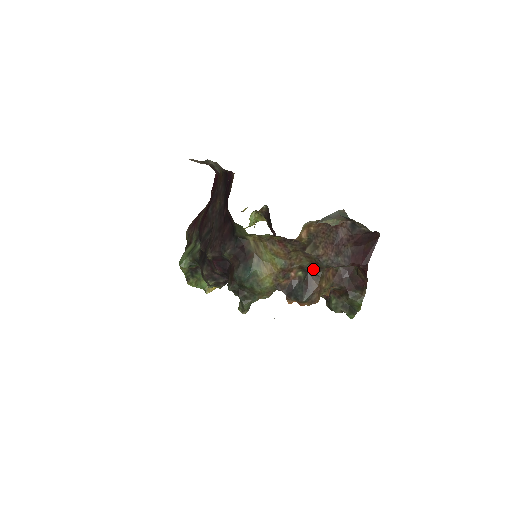
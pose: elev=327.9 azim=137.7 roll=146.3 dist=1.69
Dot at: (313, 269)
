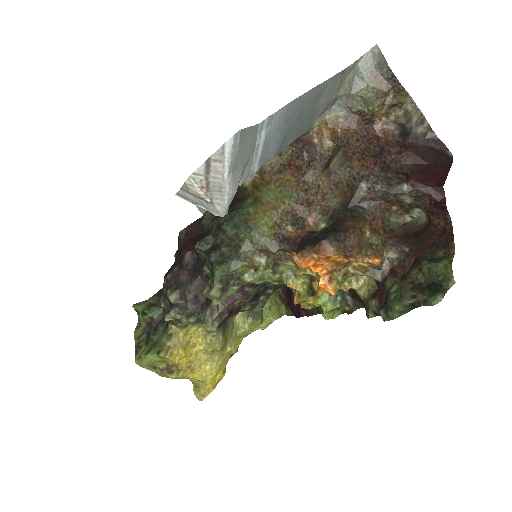
Dot at: (346, 208)
